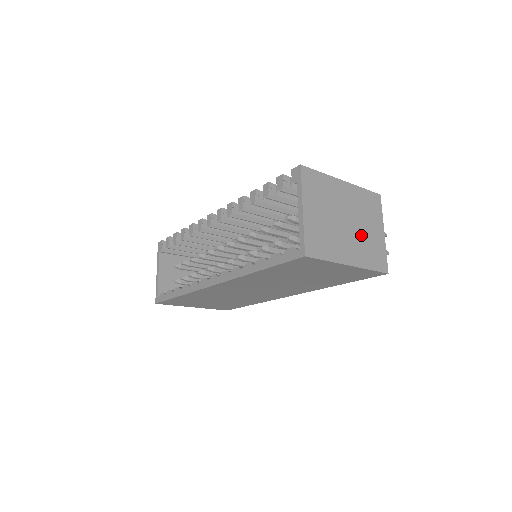
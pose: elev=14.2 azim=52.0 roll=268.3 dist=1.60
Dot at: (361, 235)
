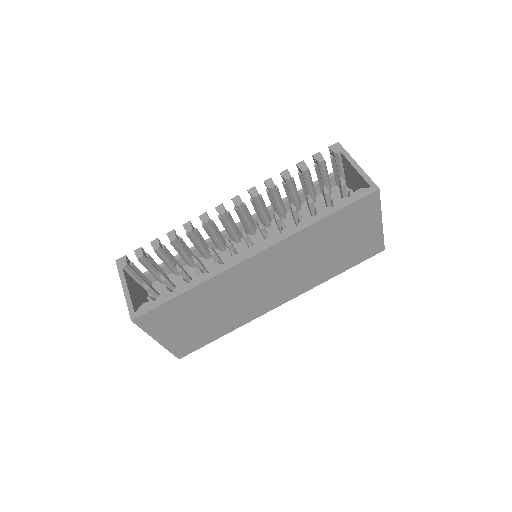
Dot at: occluded
